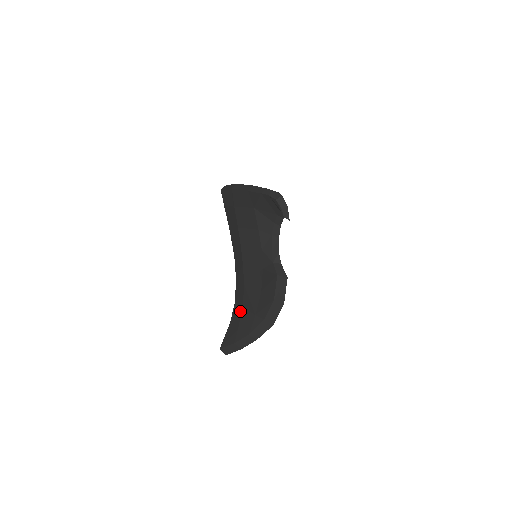
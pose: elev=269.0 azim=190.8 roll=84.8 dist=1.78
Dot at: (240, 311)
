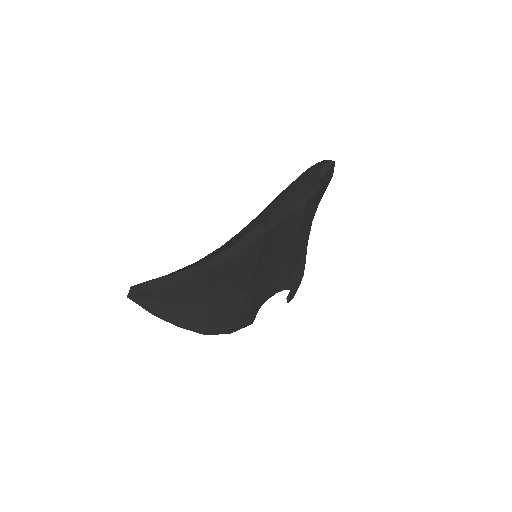
Dot at: occluded
